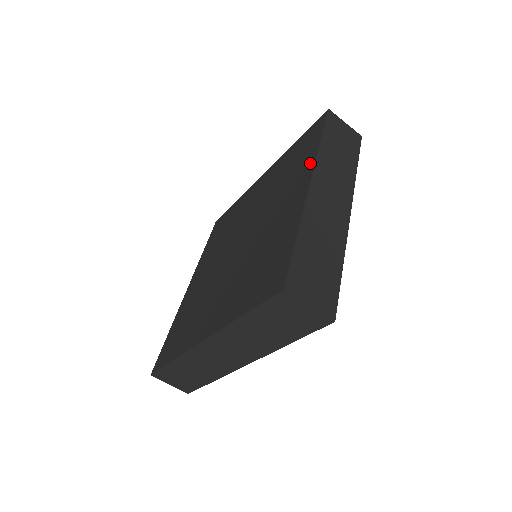
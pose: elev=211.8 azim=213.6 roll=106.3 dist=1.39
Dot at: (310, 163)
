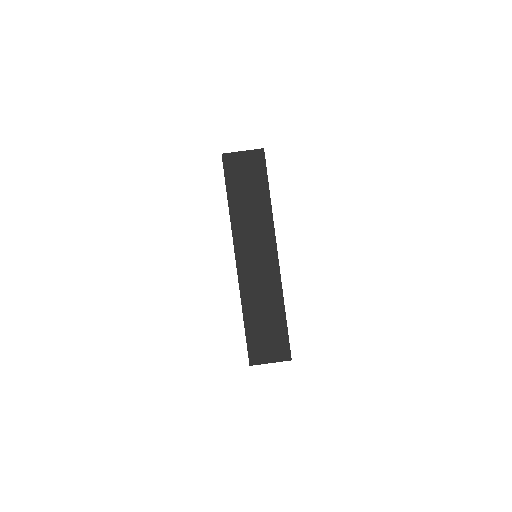
Dot at: occluded
